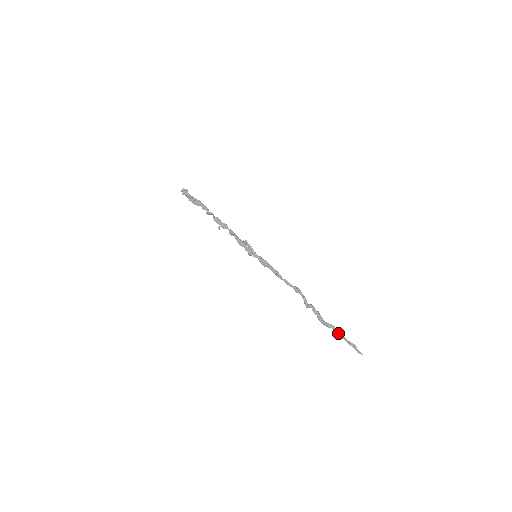
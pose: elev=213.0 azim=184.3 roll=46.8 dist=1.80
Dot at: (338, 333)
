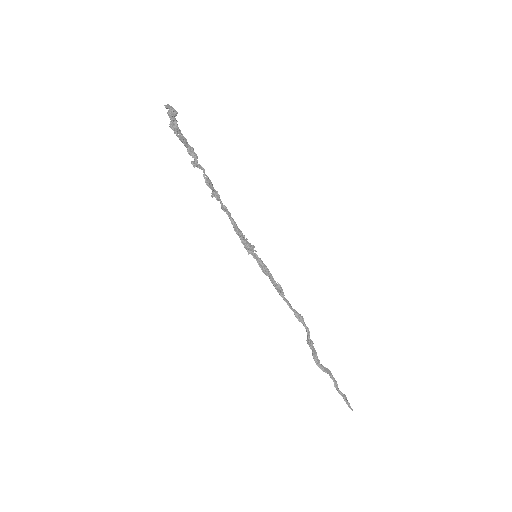
Dot at: (334, 381)
